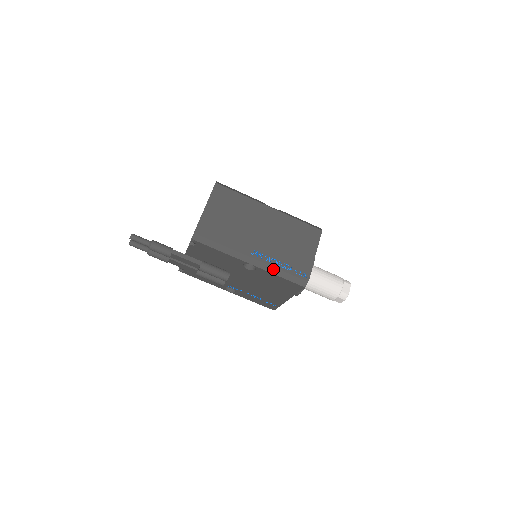
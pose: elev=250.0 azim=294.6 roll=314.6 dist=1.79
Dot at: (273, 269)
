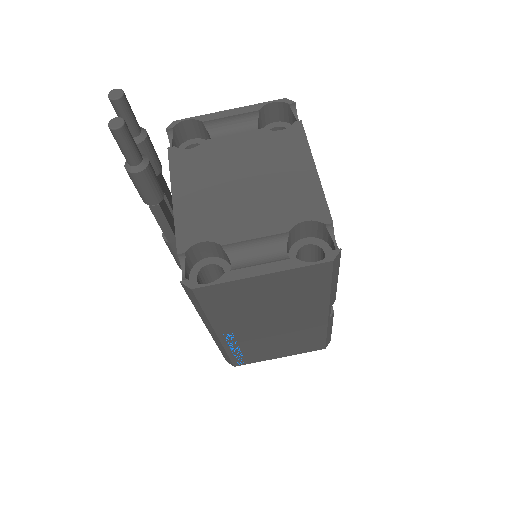
Dot at: (222, 348)
